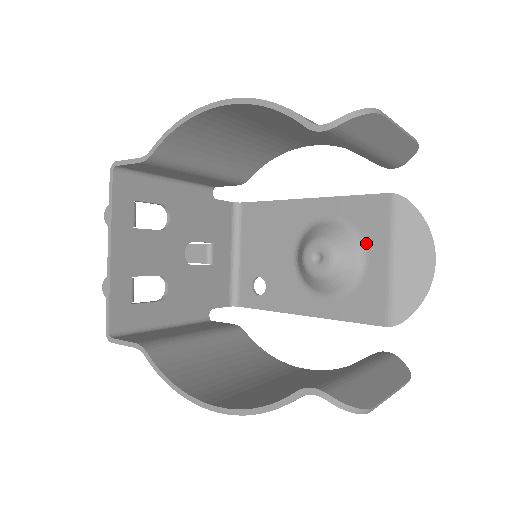
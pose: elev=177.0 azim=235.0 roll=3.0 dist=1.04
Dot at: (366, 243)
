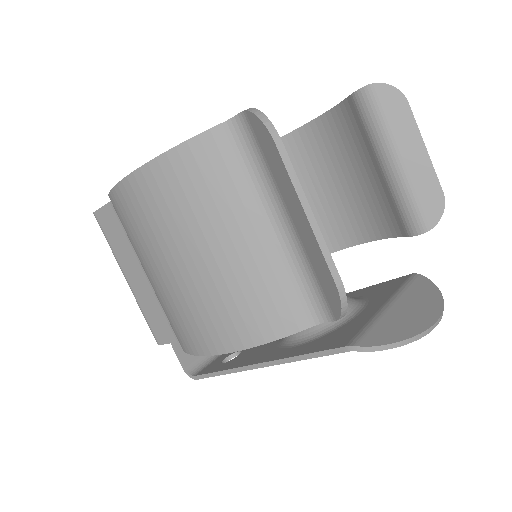
Dot at: (368, 302)
